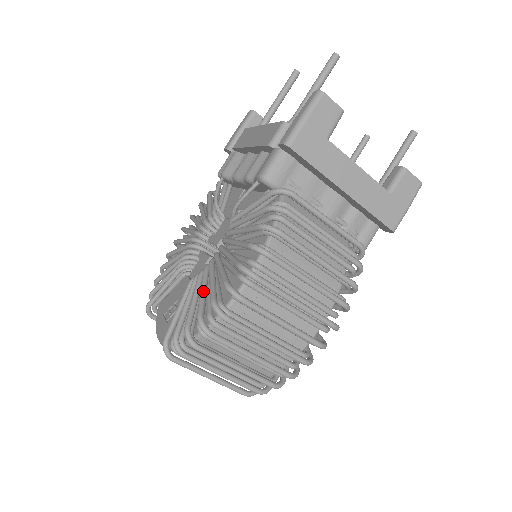
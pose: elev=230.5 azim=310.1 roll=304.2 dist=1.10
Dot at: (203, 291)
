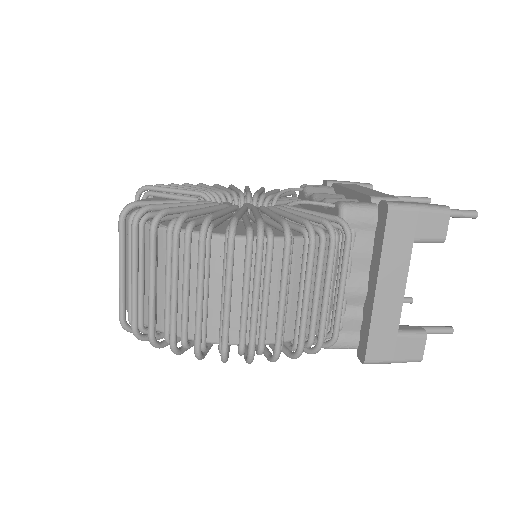
Dot at: (209, 209)
